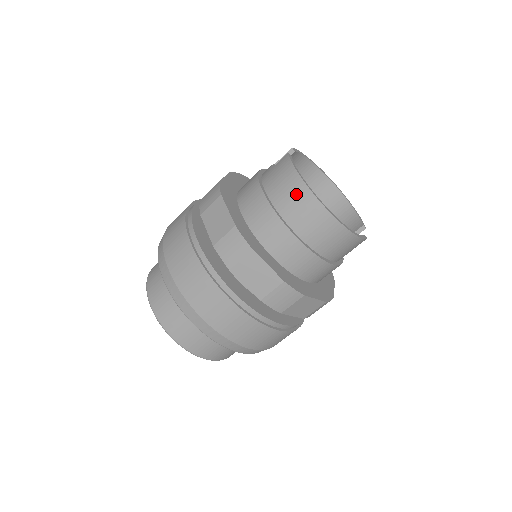
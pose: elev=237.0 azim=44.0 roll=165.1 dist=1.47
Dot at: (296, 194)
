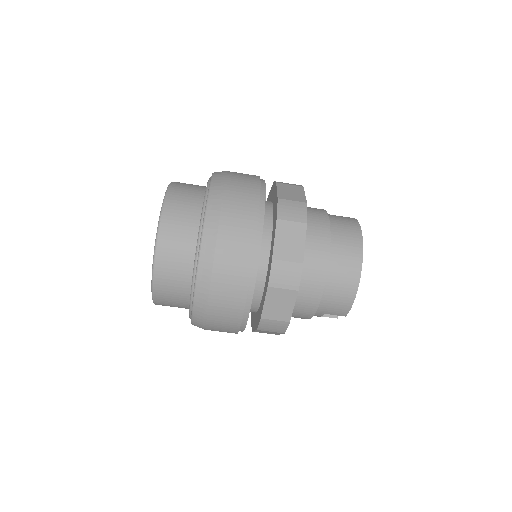
Dot at: (351, 233)
